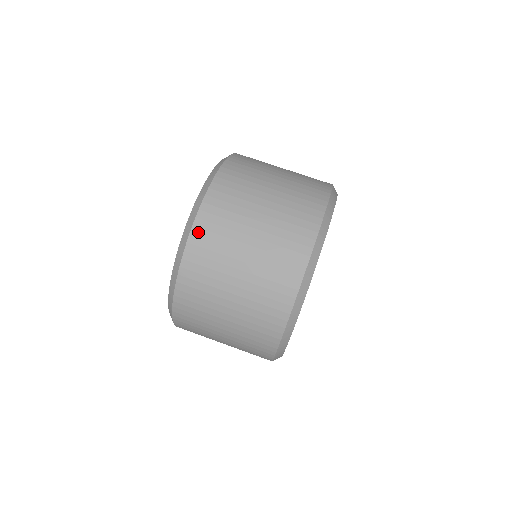
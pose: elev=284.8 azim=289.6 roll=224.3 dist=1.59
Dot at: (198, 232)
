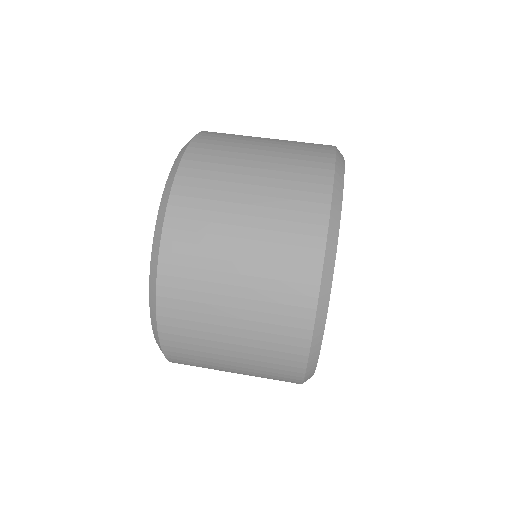
Dot at: (183, 181)
